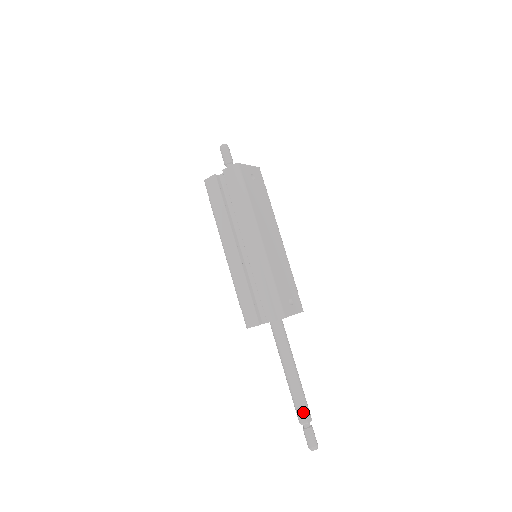
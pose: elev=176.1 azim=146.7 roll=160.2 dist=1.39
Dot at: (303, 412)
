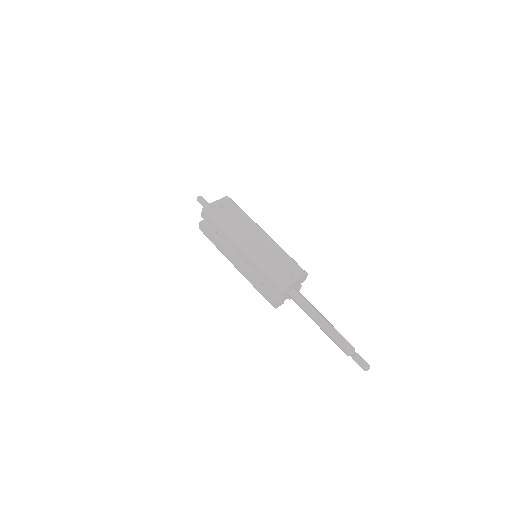
Dot at: (343, 346)
